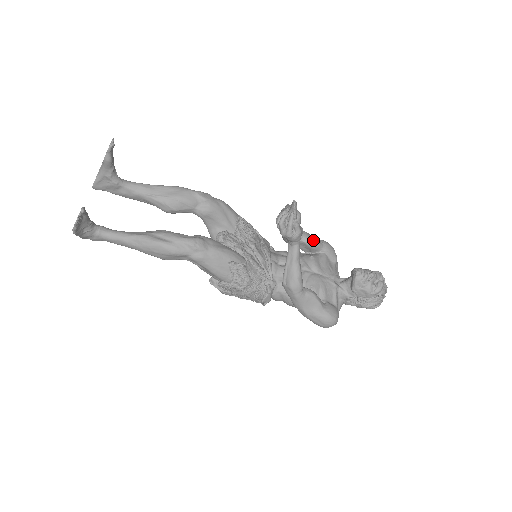
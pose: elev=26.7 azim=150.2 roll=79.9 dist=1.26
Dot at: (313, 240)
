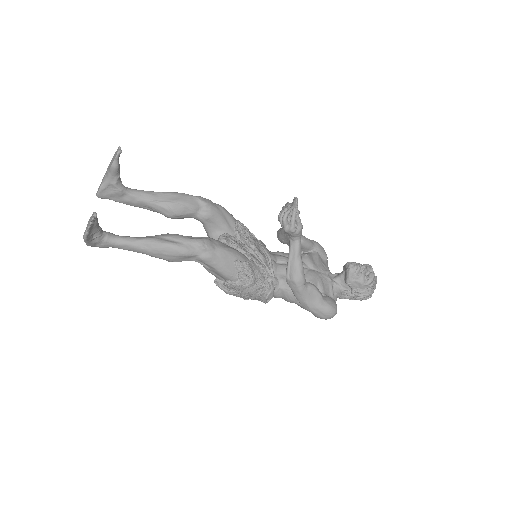
Dot at: (306, 239)
